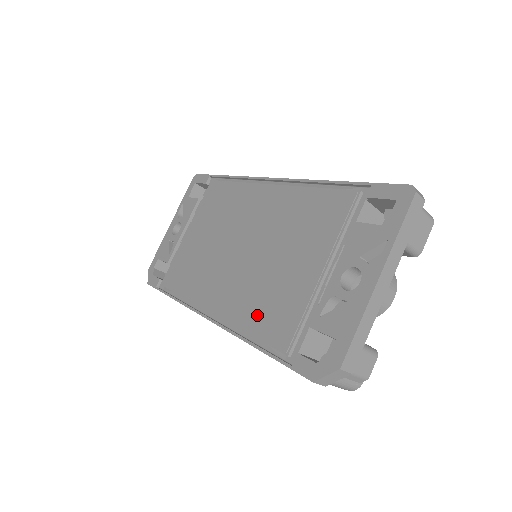
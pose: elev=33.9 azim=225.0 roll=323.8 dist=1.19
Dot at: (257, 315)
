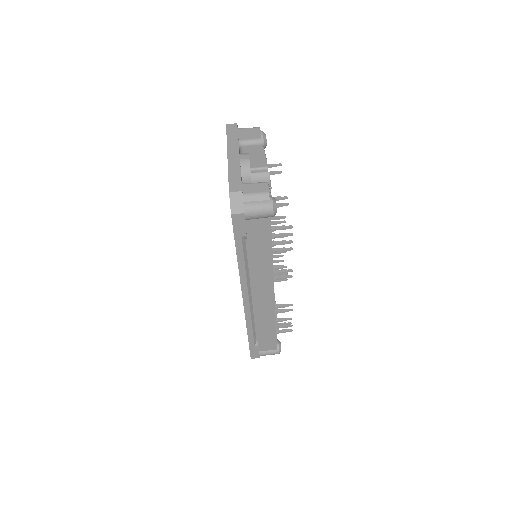
Dot at: occluded
